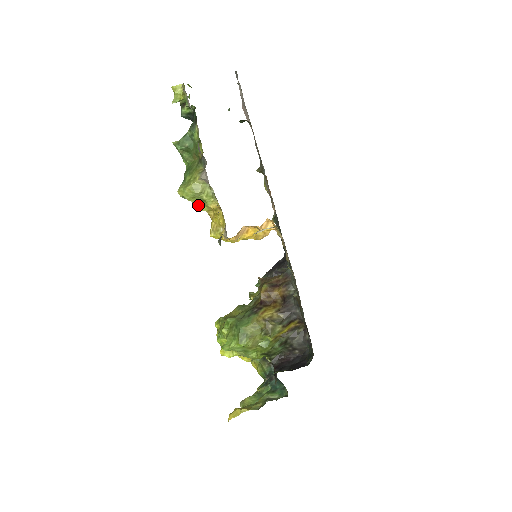
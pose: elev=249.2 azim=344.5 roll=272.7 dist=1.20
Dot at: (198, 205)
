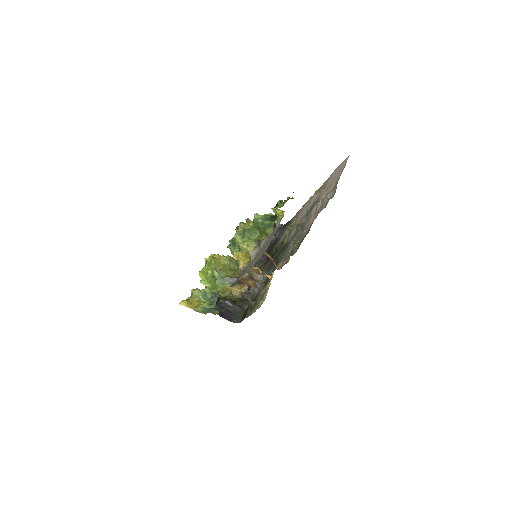
Dot at: occluded
